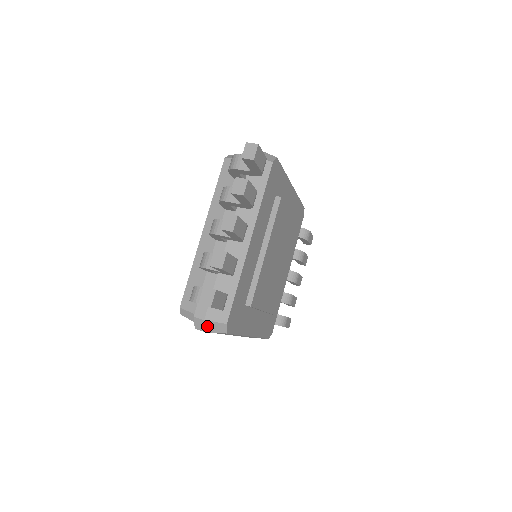
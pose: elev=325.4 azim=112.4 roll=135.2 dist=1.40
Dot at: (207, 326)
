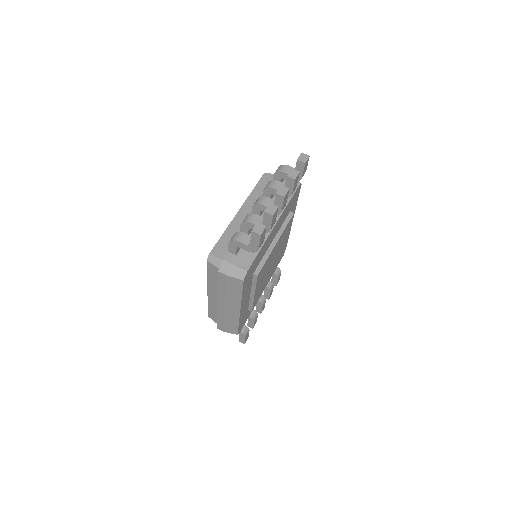
Dot at: (230, 270)
